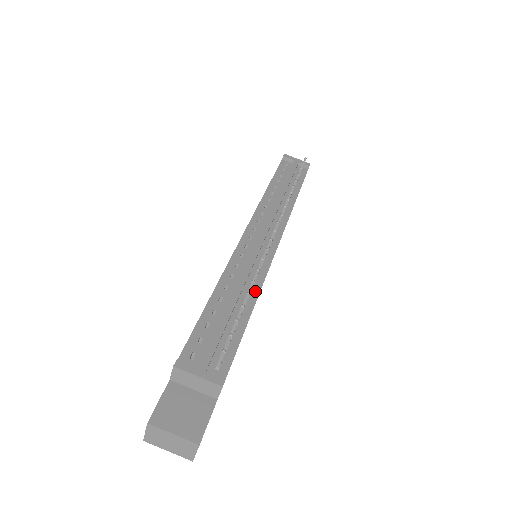
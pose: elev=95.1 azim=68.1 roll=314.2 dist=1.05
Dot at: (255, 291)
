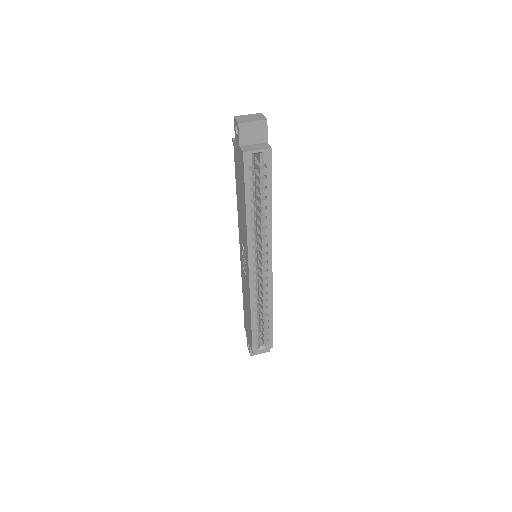
Dot at: occluded
